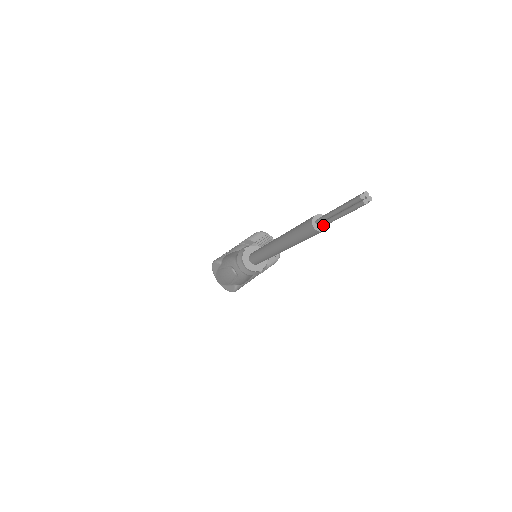
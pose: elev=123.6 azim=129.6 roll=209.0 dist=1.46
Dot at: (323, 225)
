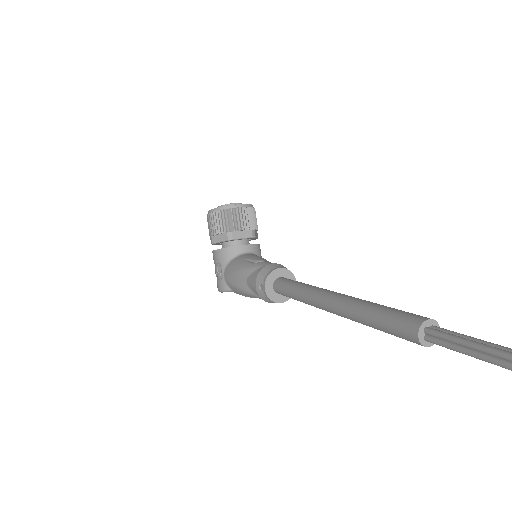
Dot at: (445, 343)
